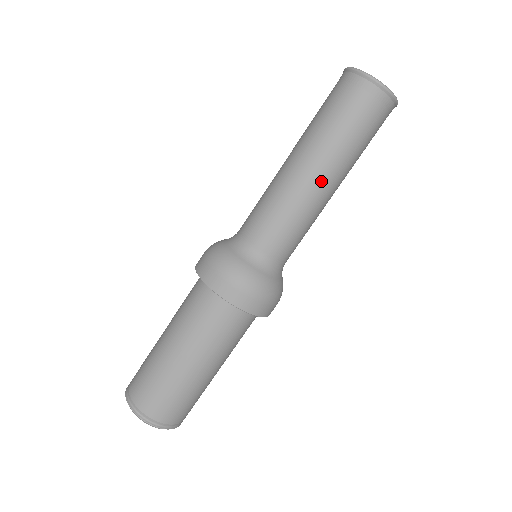
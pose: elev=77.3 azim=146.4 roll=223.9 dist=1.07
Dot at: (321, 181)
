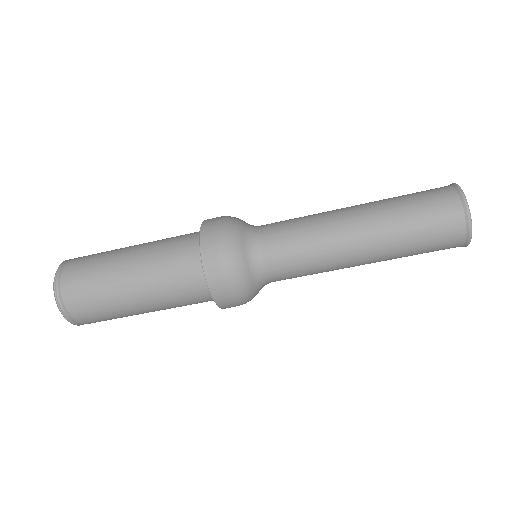
Dot at: (357, 248)
